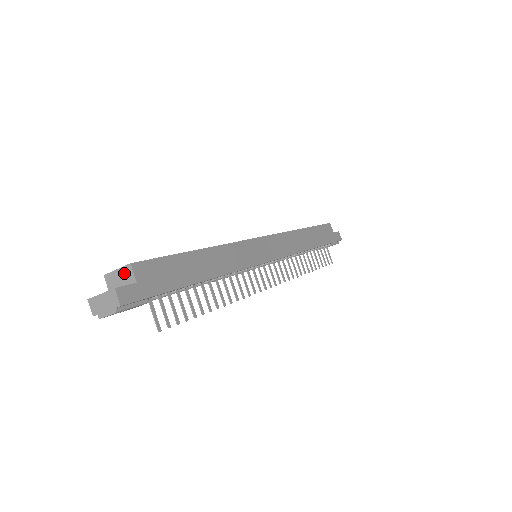
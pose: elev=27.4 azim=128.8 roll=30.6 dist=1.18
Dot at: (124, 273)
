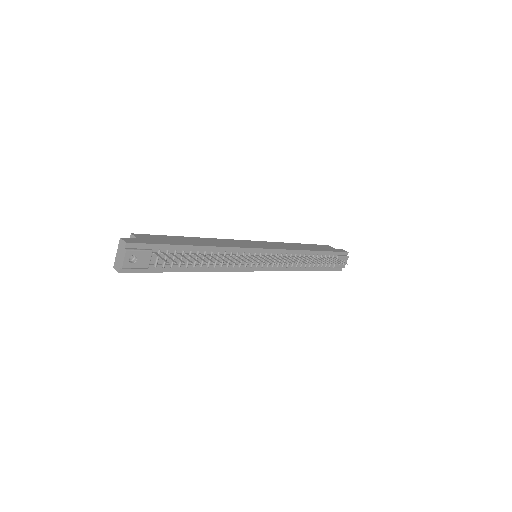
Dot at: occluded
